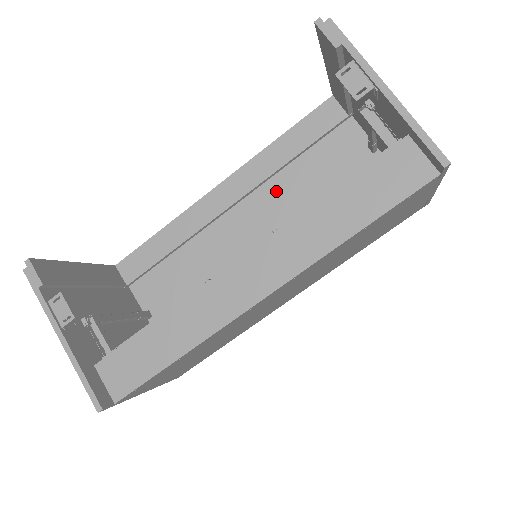
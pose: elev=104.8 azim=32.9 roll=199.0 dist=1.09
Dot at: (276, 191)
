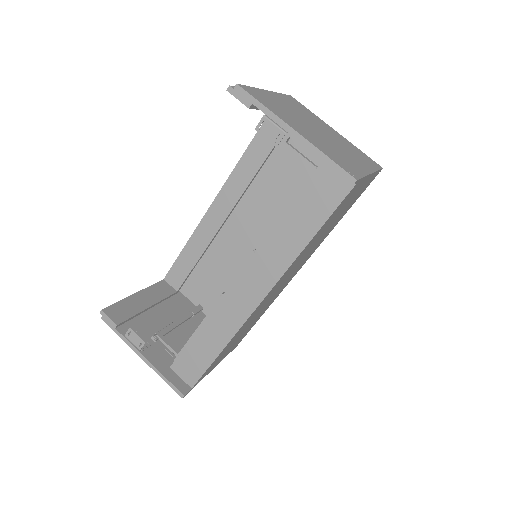
Dot at: (260, 191)
